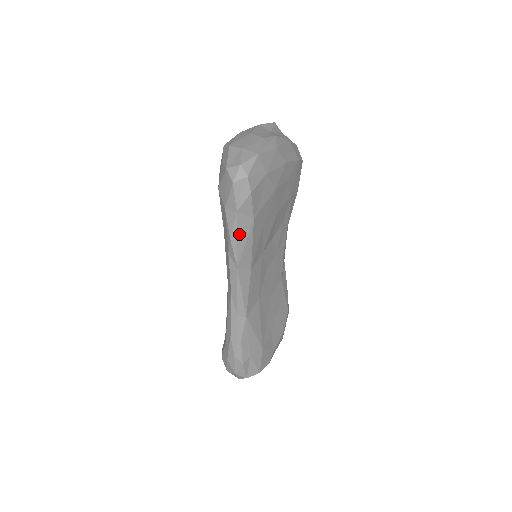
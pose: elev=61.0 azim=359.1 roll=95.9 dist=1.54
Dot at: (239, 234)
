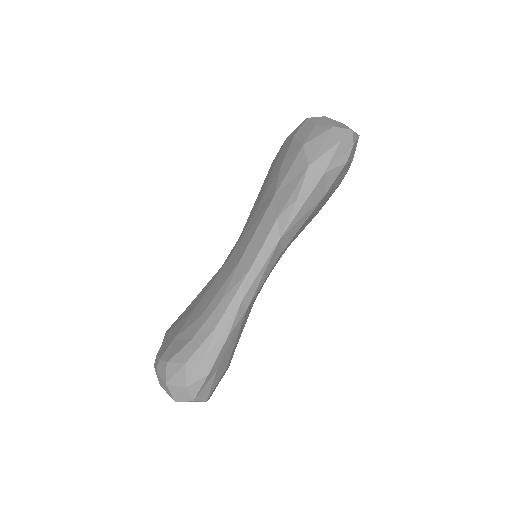
Dot at: (308, 200)
